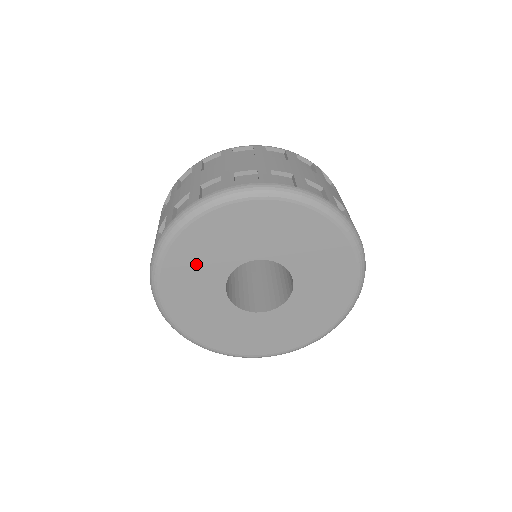
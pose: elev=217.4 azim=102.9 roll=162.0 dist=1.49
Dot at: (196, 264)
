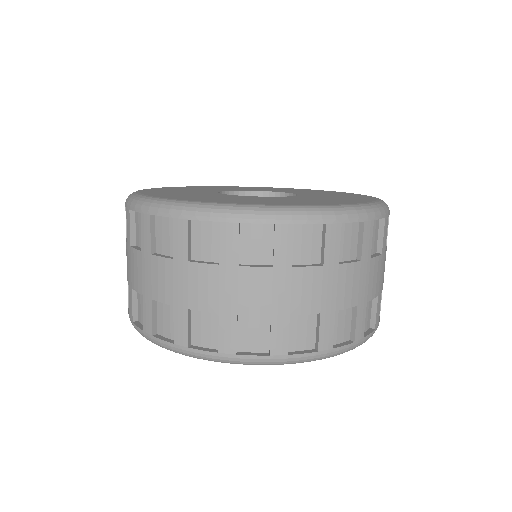
Dot at: occluded
